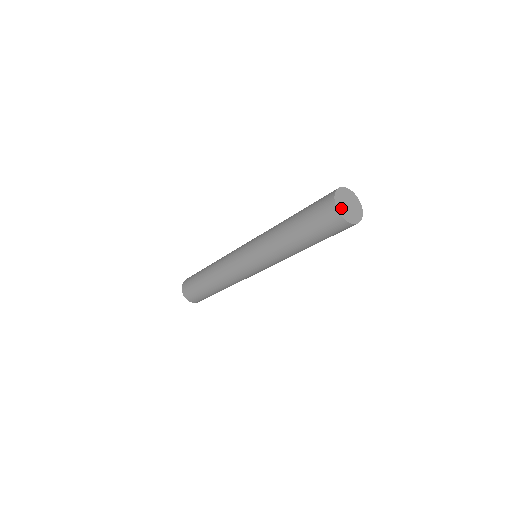
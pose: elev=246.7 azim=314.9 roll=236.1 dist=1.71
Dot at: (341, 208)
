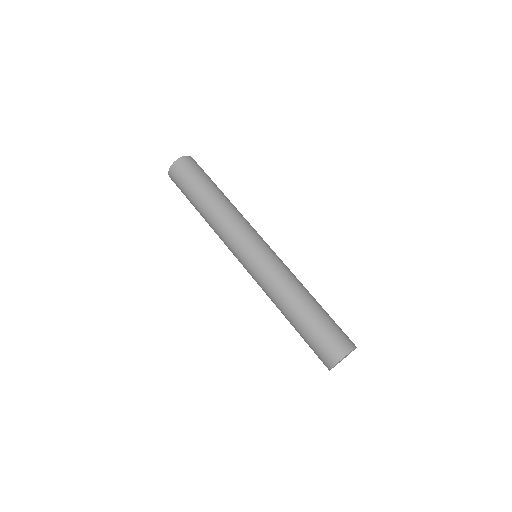
Dot at: (337, 363)
